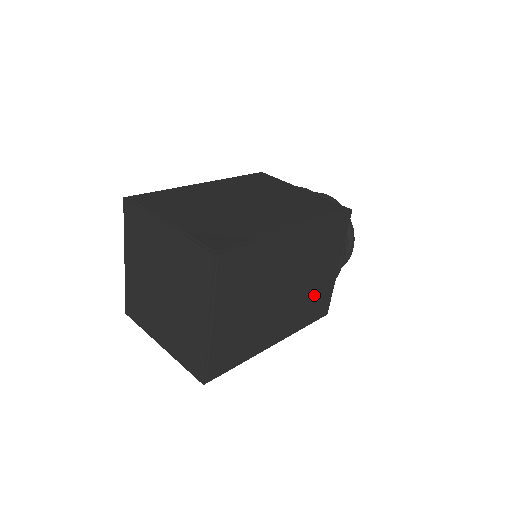
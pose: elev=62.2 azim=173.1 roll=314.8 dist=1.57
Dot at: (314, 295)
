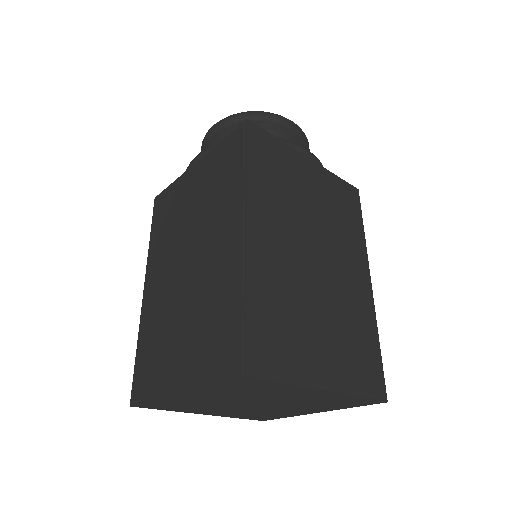
Dot at: (333, 208)
